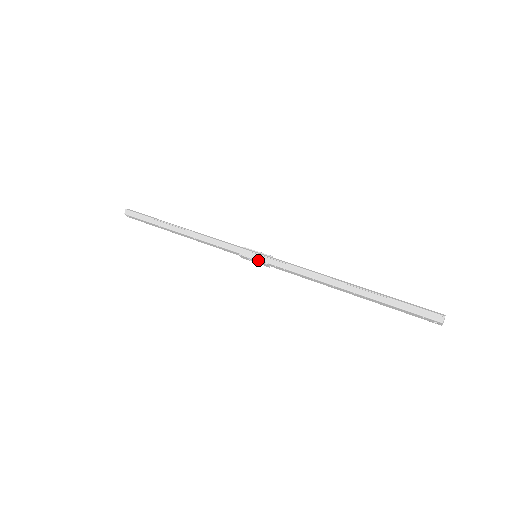
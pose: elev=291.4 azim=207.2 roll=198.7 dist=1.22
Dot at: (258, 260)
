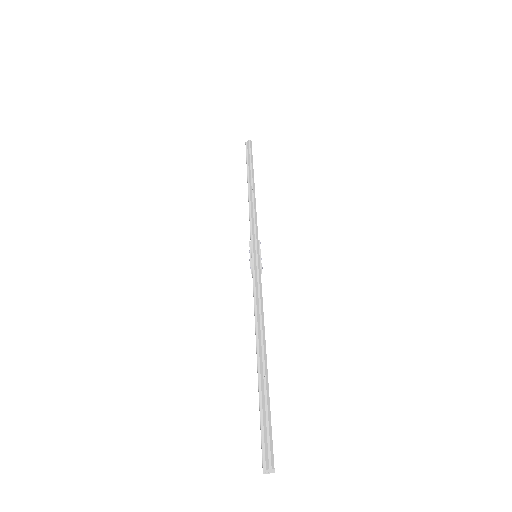
Dot at: (251, 259)
